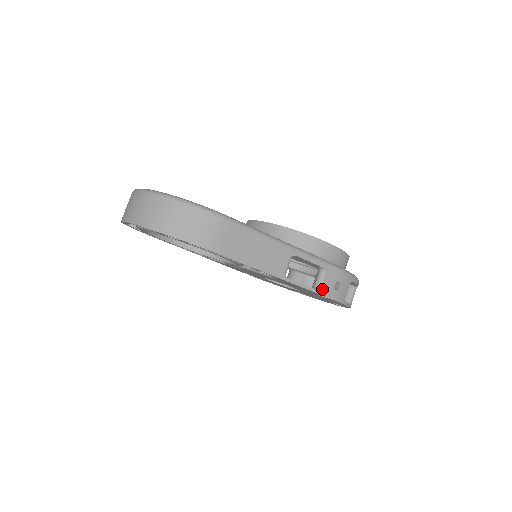
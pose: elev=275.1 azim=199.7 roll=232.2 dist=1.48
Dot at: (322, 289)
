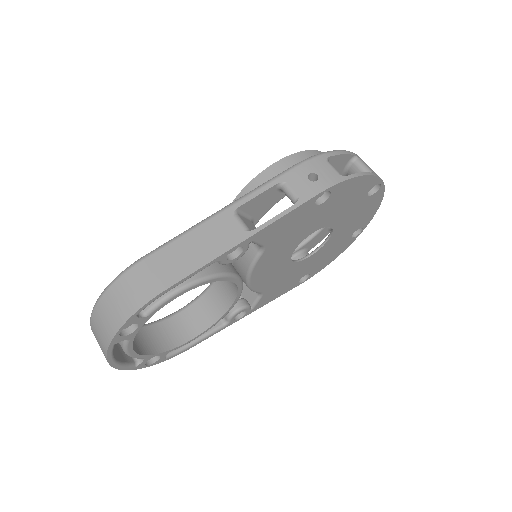
Dot at: (301, 197)
